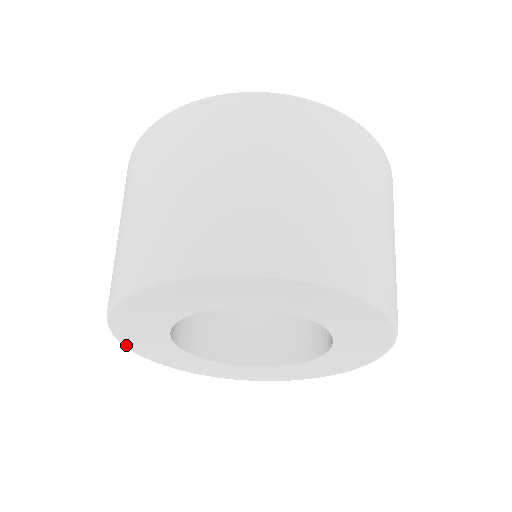
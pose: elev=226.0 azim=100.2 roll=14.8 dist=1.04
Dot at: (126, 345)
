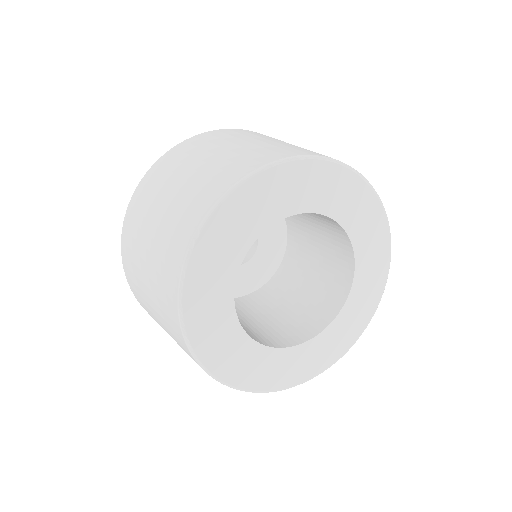
Dot at: (186, 279)
